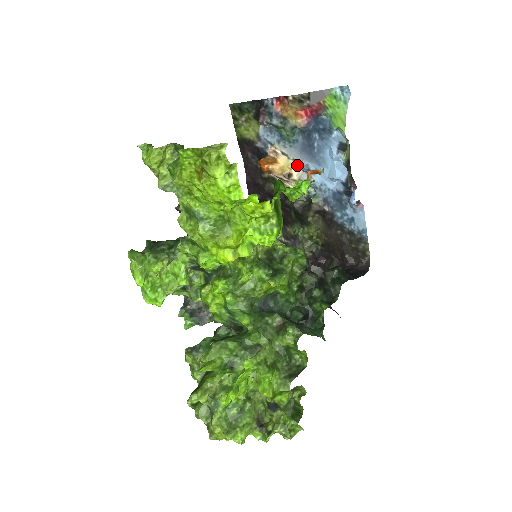
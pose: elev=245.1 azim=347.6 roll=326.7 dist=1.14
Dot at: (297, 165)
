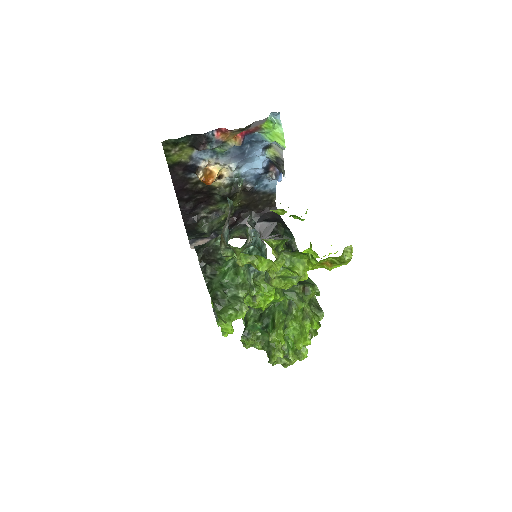
Dot at: (232, 170)
